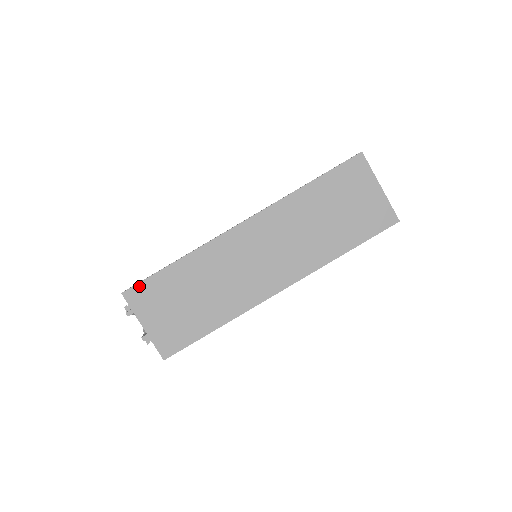
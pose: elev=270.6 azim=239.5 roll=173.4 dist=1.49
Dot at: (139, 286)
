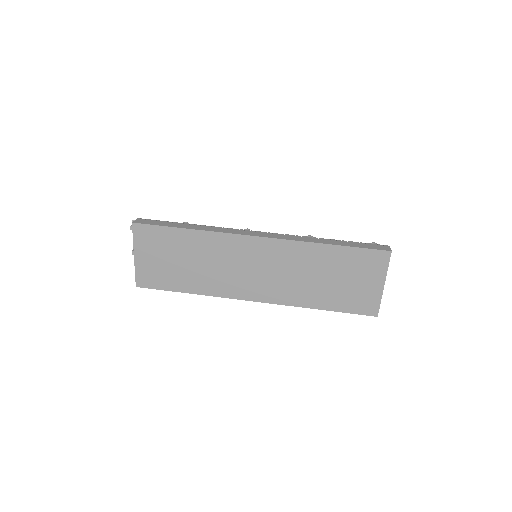
Dot at: (149, 227)
